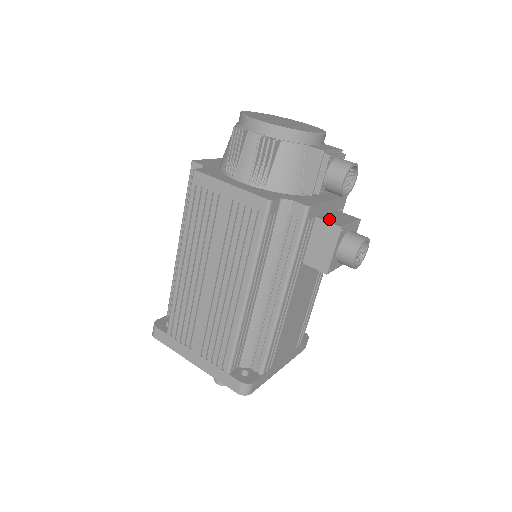
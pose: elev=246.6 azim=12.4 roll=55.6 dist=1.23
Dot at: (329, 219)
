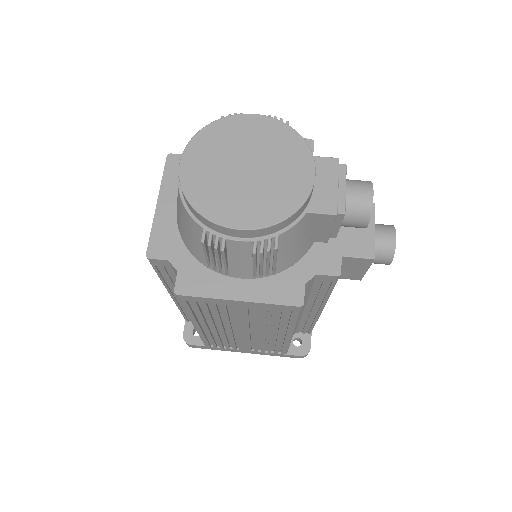
Dot at: (353, 247)
